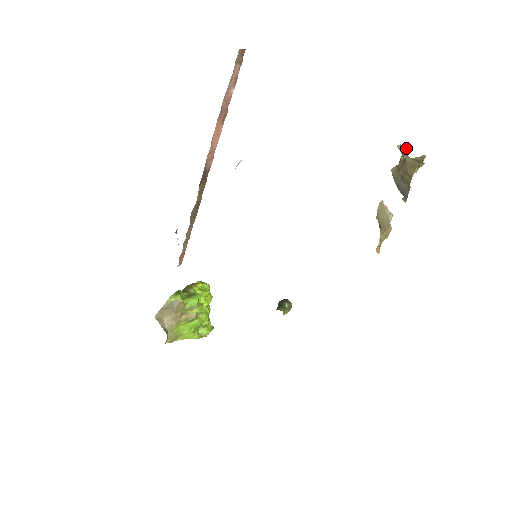
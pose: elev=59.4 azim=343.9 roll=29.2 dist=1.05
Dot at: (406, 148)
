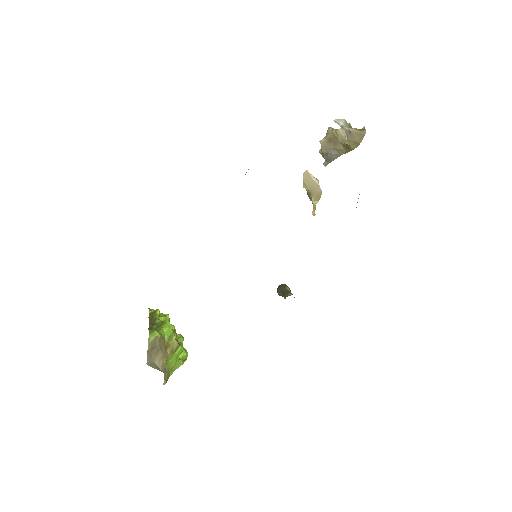
Dot at: (344, 121)
